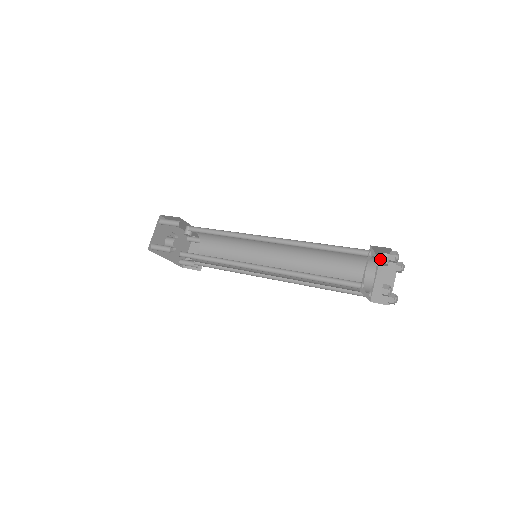
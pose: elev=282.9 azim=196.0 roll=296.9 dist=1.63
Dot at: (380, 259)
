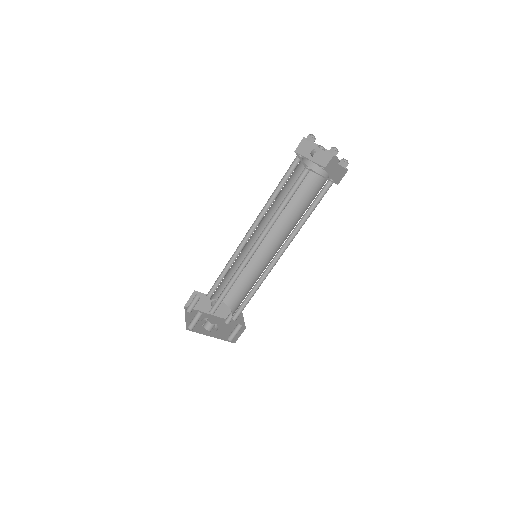
Dot at: (312, 155)
